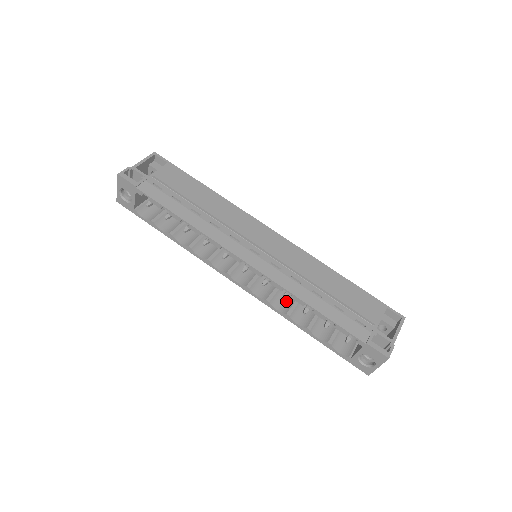
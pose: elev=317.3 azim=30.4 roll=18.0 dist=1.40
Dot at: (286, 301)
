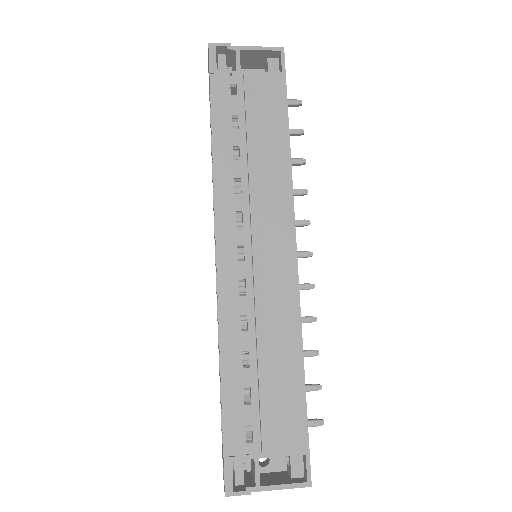
Dot at: occluded
